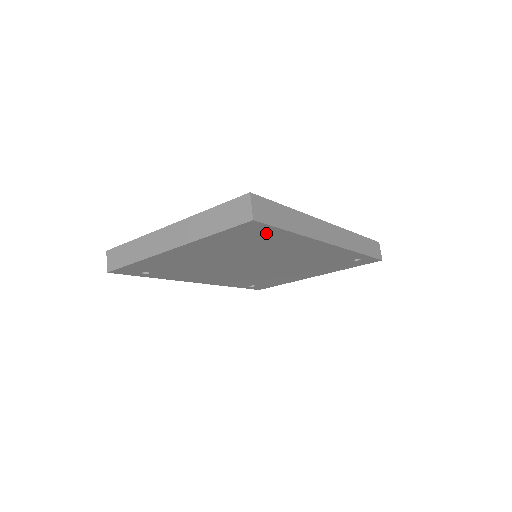
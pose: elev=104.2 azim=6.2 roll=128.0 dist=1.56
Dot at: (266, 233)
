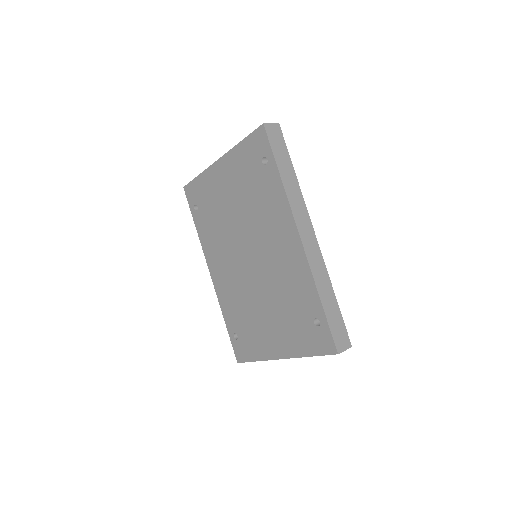
Dot at: (266, 165)
